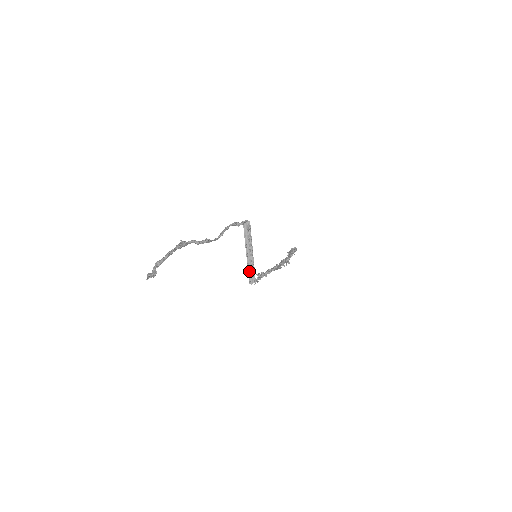
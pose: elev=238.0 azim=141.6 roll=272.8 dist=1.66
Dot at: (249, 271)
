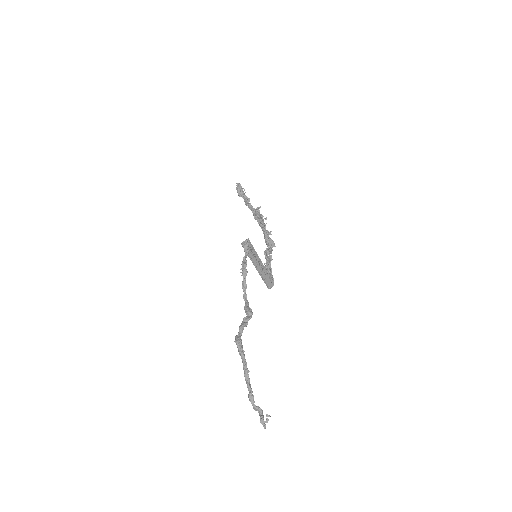
Dot at: (264, 280)
